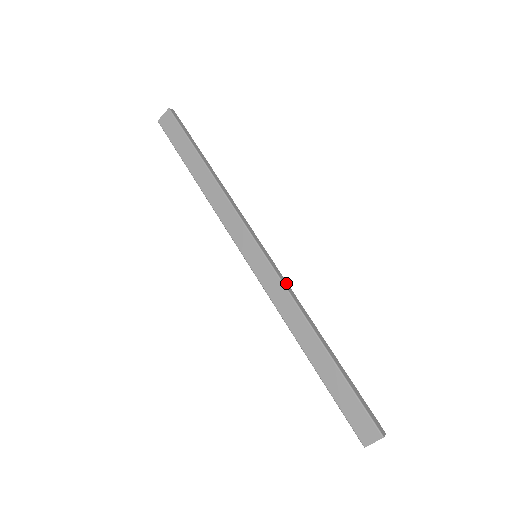
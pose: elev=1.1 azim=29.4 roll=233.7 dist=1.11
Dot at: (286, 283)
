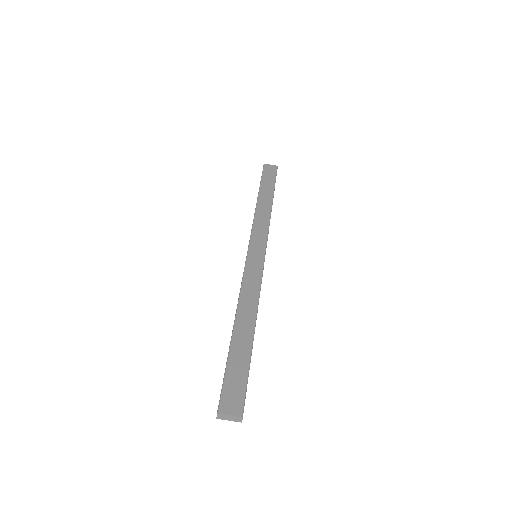
Dot at: (261, 283)
